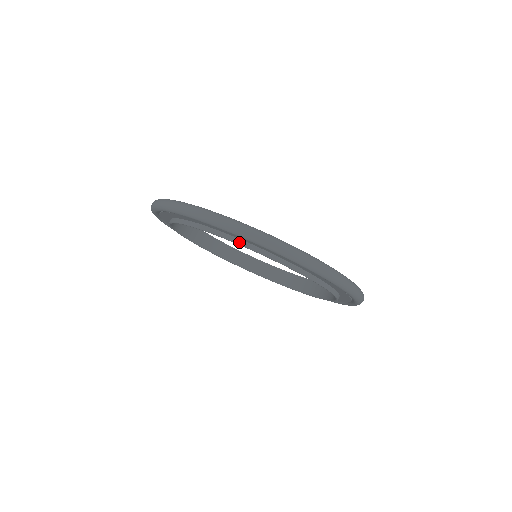
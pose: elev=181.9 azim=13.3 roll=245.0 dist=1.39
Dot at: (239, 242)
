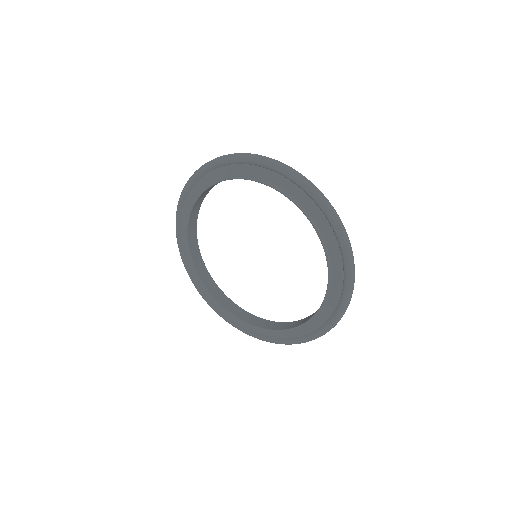
Dot at: (250, 178)
